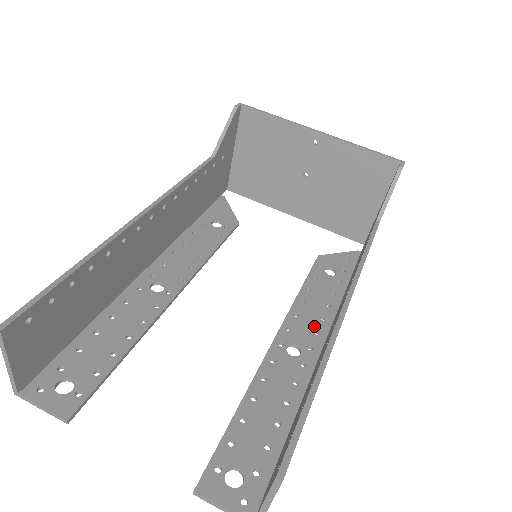
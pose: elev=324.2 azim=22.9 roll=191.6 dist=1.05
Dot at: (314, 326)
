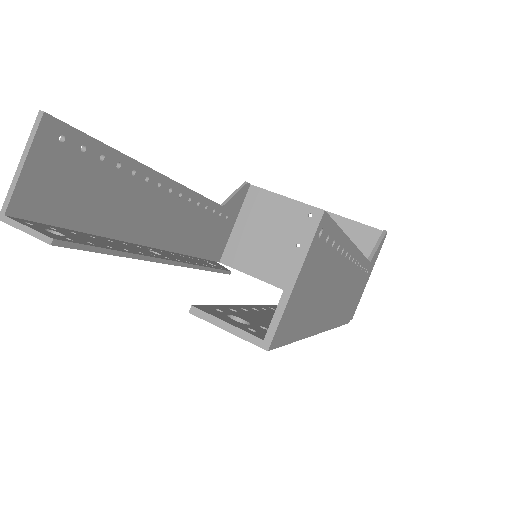
Dot at: occluded
